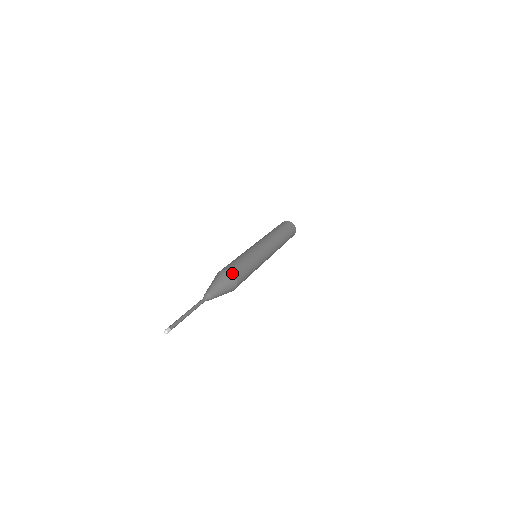
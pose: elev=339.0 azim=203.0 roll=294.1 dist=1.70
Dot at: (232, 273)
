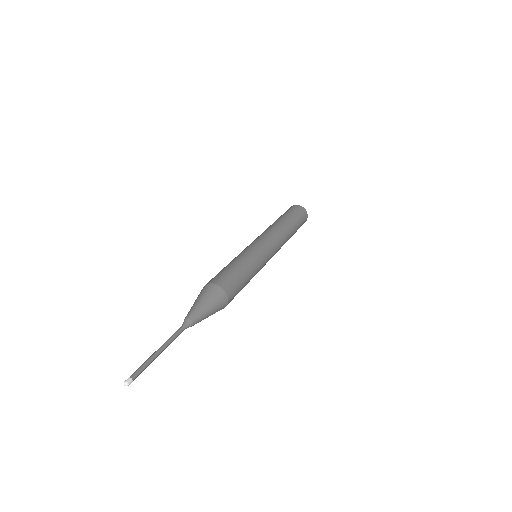
Dot at: (228, 300)
